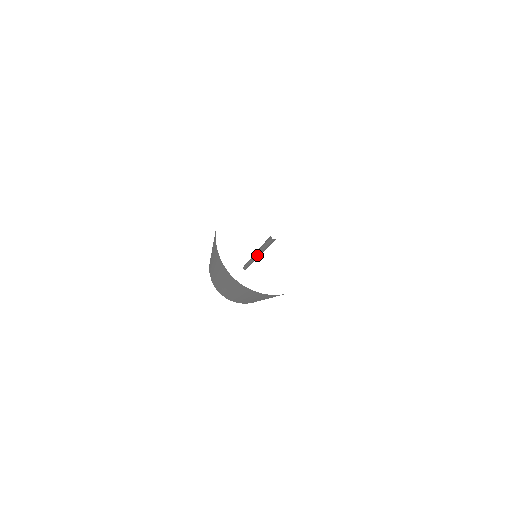
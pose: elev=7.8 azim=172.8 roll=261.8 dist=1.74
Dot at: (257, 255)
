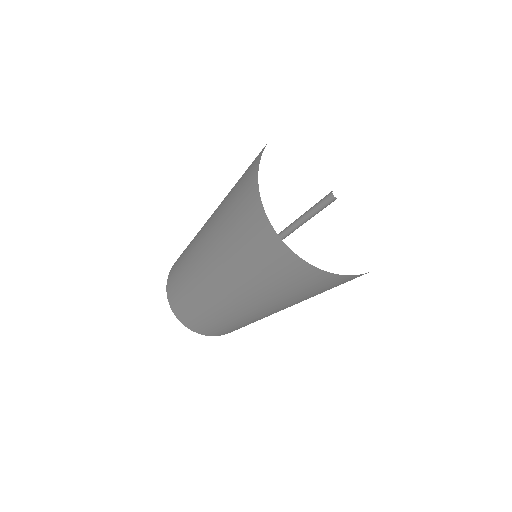
Dot at: occluded
